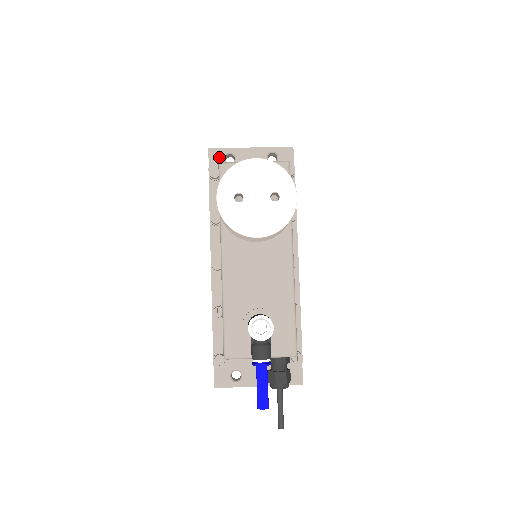
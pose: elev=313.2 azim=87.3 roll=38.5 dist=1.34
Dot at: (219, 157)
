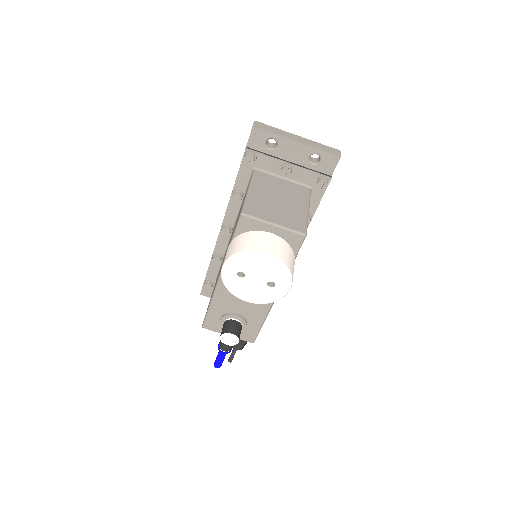
Dot at: (261, 139)
